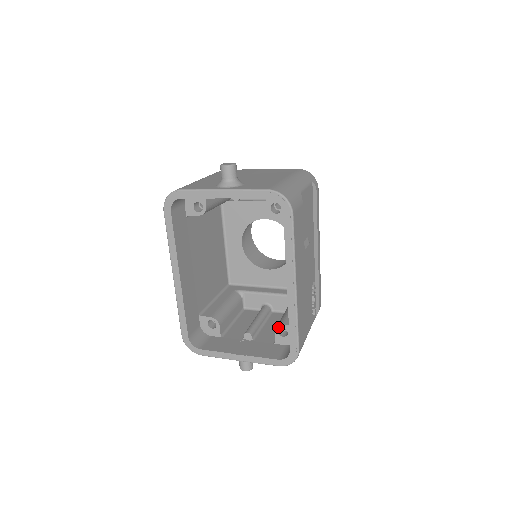
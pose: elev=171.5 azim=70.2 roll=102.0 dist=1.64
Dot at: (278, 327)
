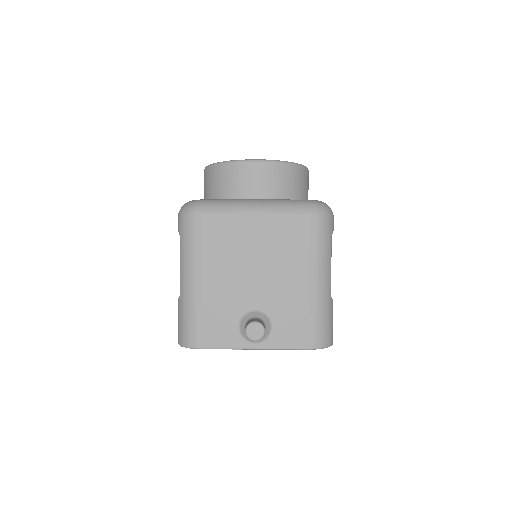
Dot at: occluded
